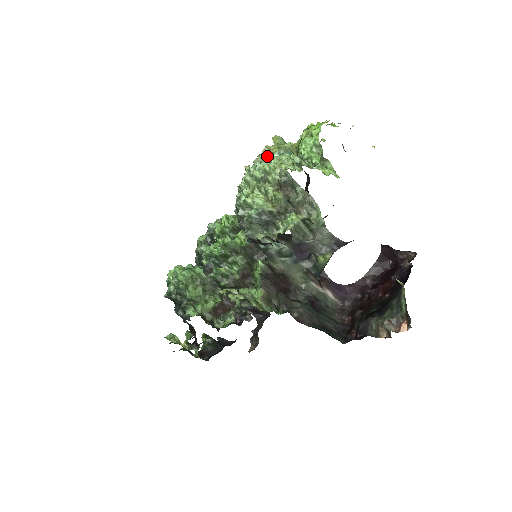
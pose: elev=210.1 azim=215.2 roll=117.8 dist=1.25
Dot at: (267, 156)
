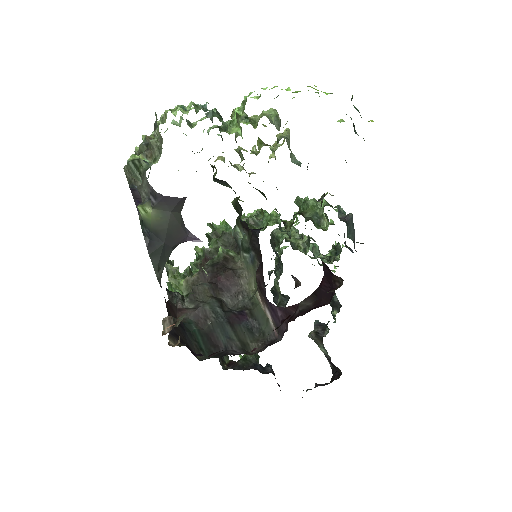
Dot at: occluded
